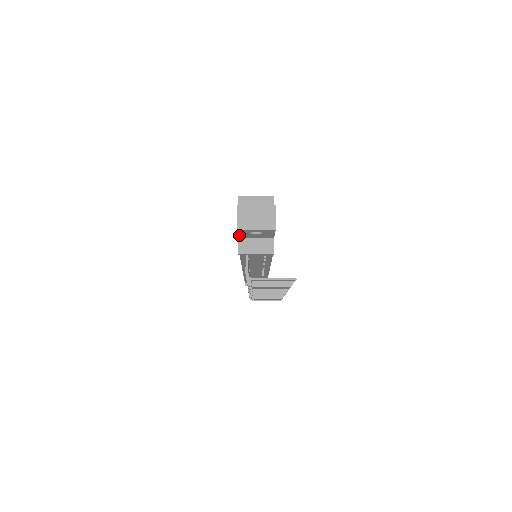
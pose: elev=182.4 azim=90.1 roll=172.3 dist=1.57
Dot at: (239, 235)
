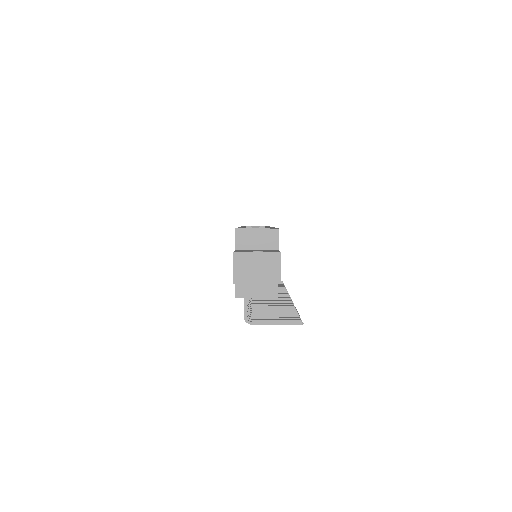
Dot at: occluded
